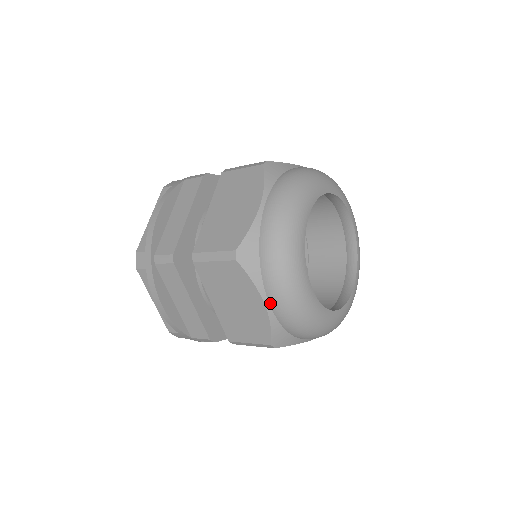
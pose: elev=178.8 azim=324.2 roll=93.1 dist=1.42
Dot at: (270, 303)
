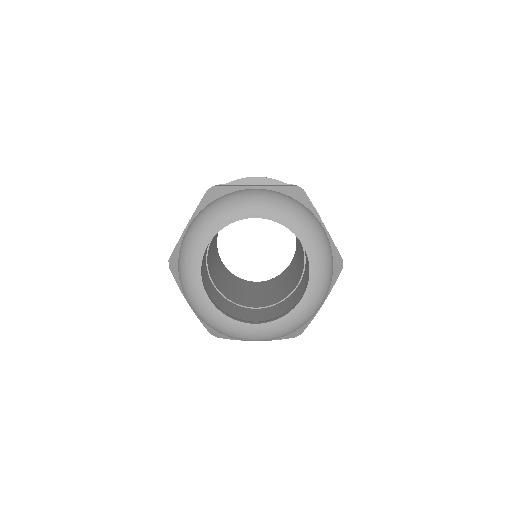
Dot at: occluded
